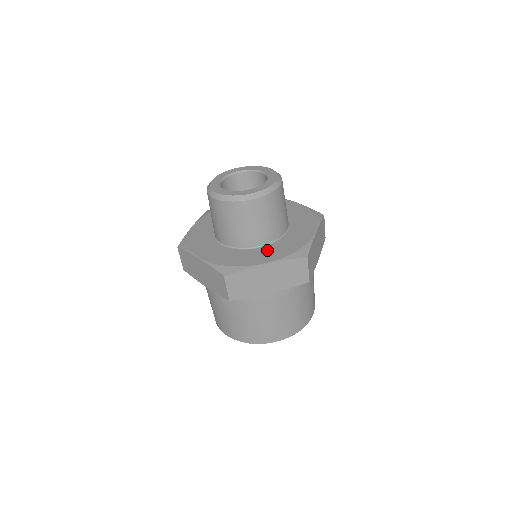
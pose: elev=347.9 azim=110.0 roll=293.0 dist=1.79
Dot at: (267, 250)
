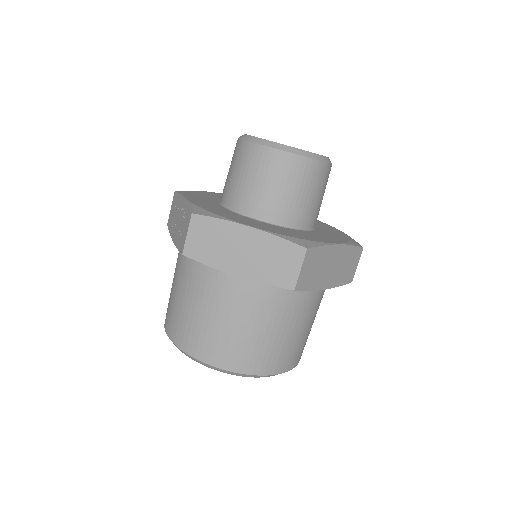
Dot at: (320, 234)
